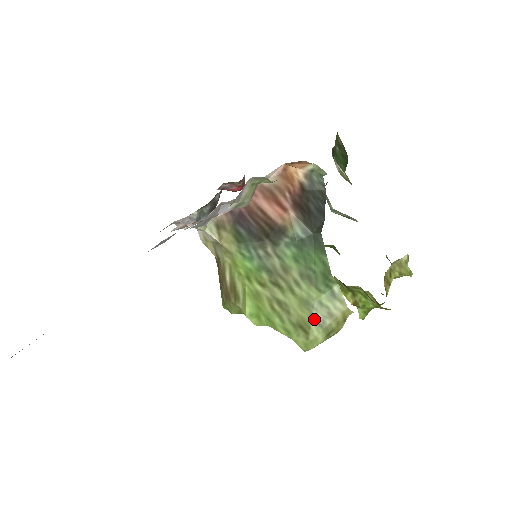
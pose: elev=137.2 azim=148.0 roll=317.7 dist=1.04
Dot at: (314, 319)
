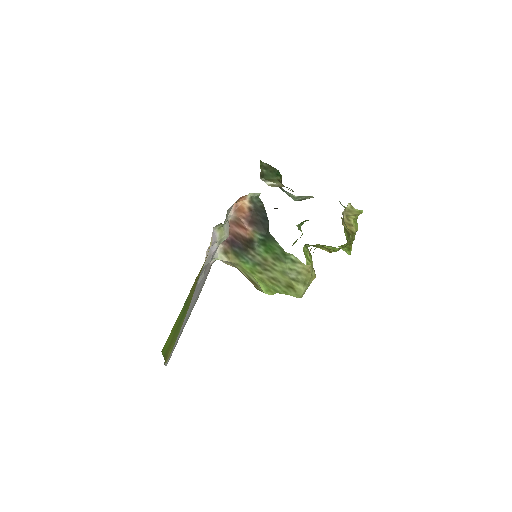
Dot at: (292, 279)
